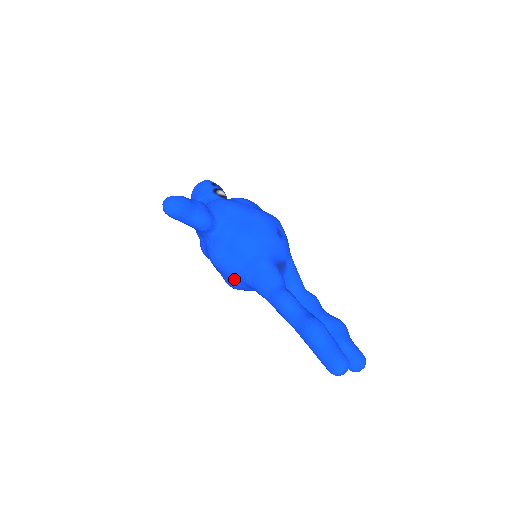
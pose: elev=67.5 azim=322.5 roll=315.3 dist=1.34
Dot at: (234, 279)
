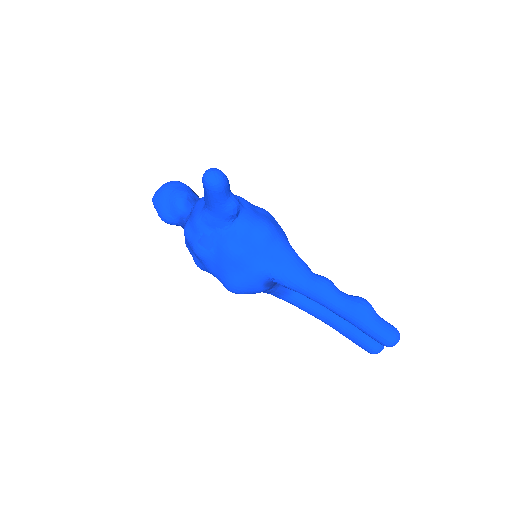
Dot at: (254, 273)
